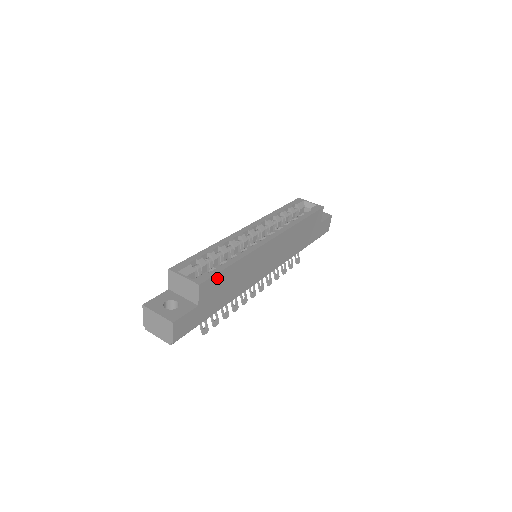
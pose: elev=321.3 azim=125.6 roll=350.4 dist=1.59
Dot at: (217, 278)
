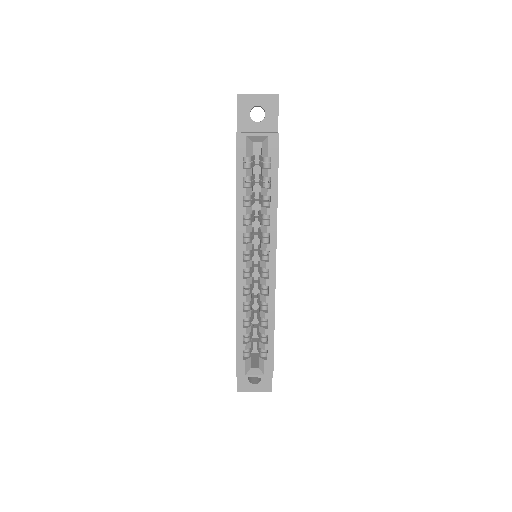
Dot at: (273, 352)
